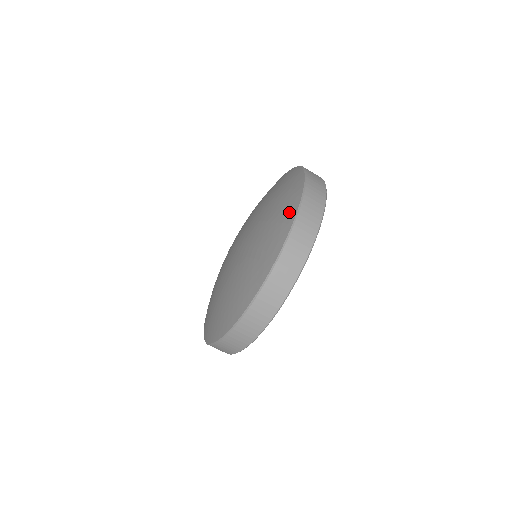
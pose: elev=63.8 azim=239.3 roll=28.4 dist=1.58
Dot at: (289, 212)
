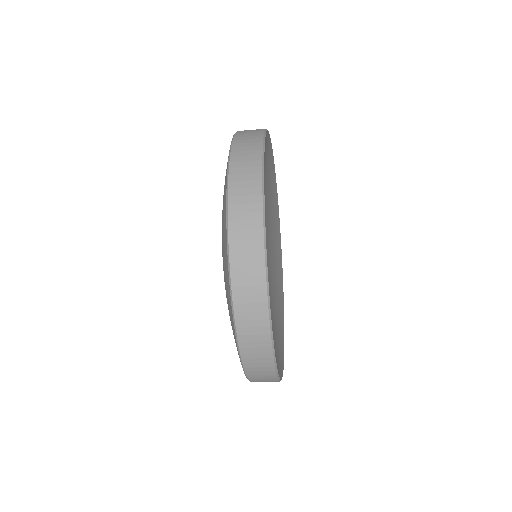
Dot at: (224, 193)
